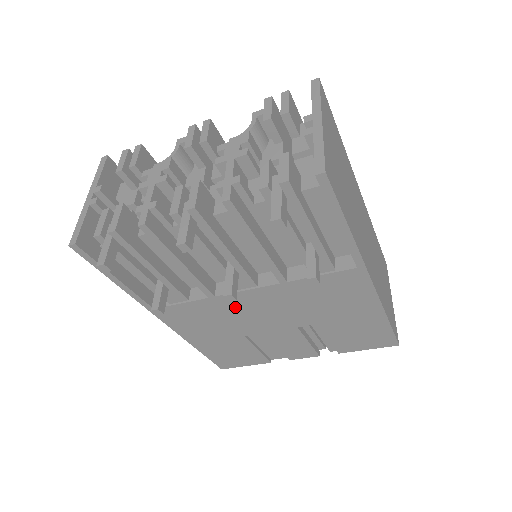
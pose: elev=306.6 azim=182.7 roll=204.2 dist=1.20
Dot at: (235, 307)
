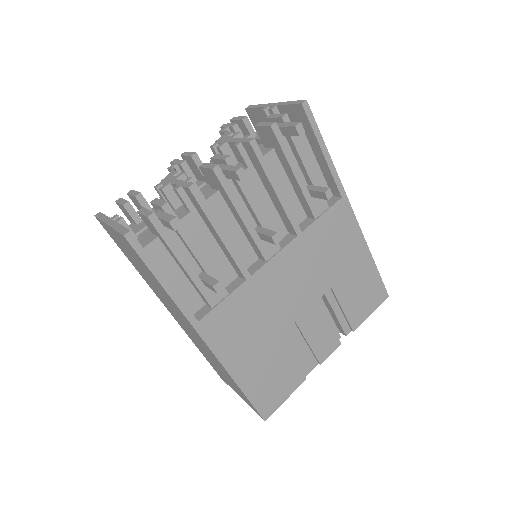
Dot at: (268, 287)
